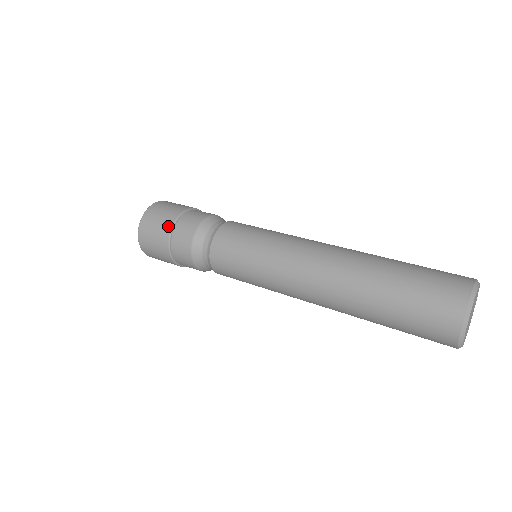
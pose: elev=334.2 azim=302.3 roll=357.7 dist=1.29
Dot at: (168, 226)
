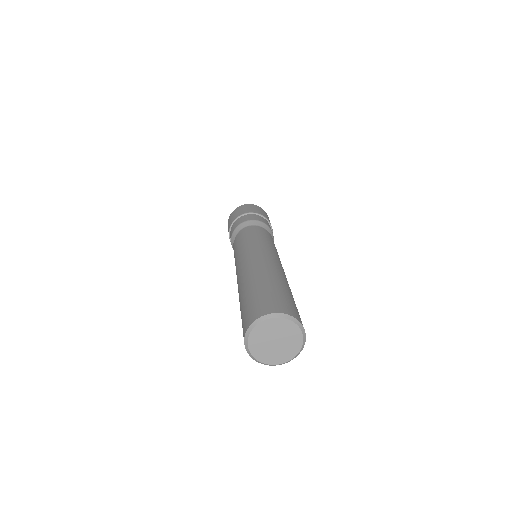
Dot at: (245, 212)
